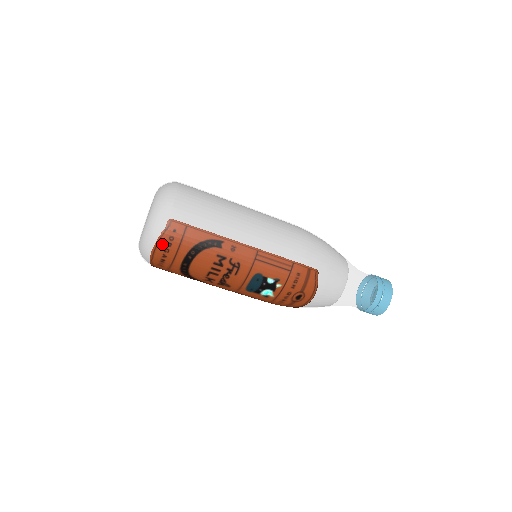
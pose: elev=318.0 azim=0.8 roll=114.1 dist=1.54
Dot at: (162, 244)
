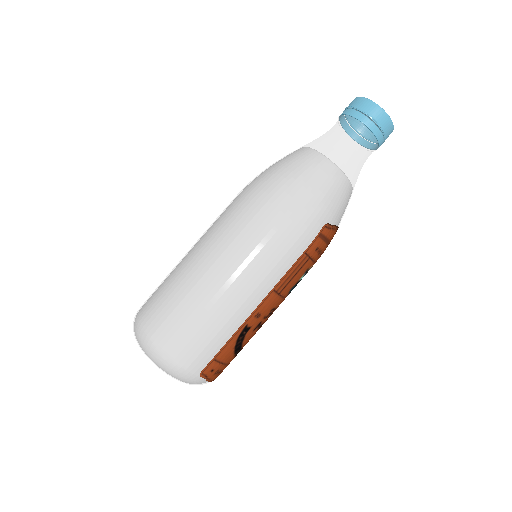
Dot at: (215, 378)
